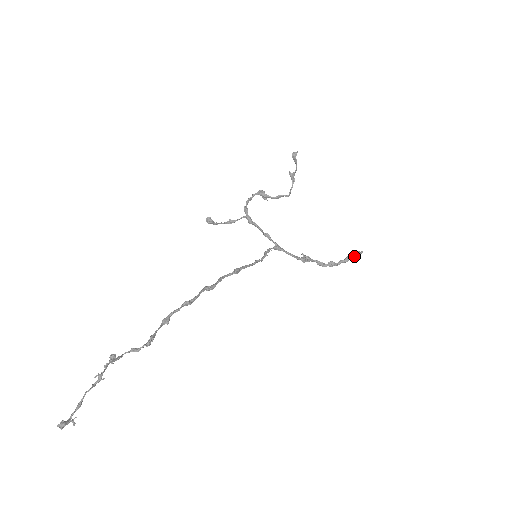
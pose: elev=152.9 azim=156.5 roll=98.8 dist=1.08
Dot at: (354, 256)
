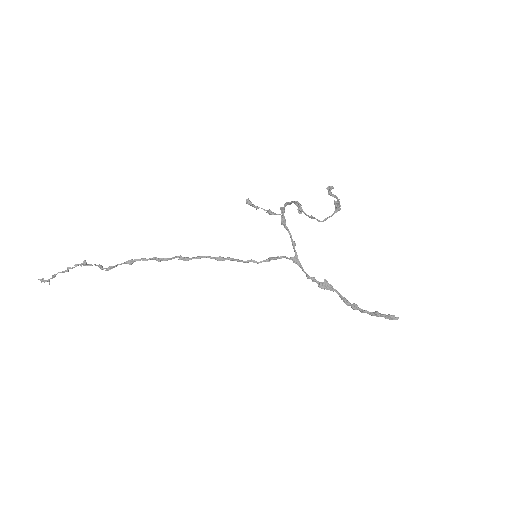
Dot at: (383, 316)
